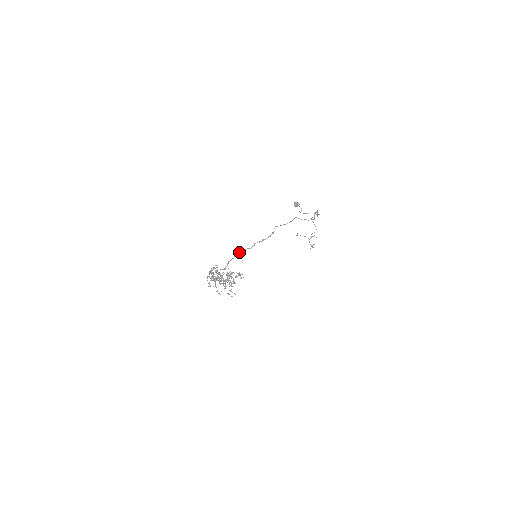
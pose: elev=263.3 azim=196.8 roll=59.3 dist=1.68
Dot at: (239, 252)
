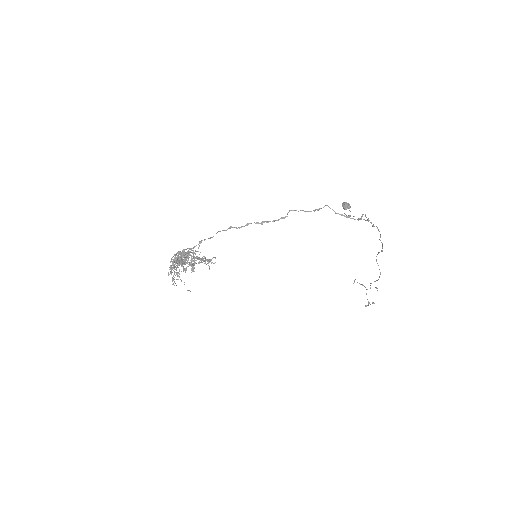
Dot at: occluded
